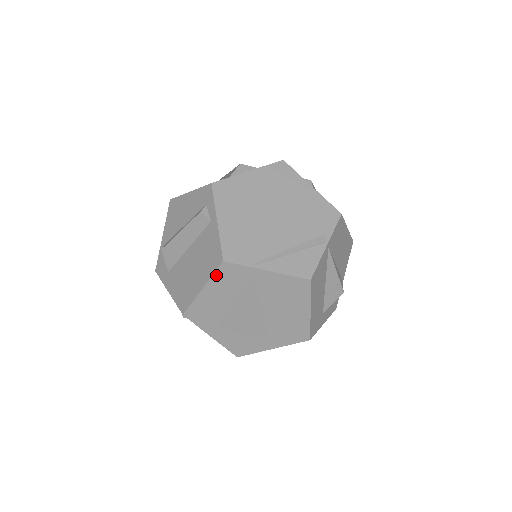
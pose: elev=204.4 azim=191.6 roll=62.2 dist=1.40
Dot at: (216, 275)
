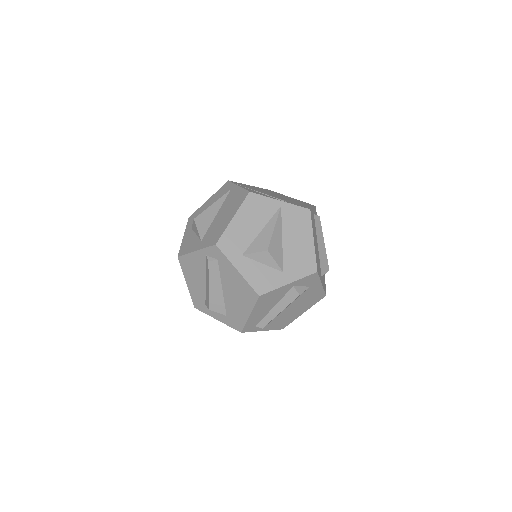
Dot at: (220, 190)
